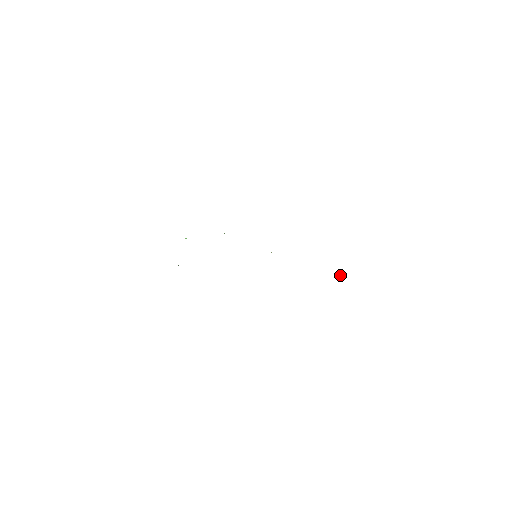
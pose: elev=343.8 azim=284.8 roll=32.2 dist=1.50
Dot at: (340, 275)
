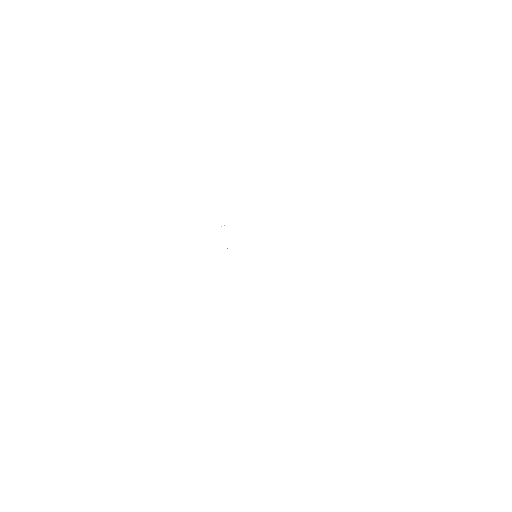
Dot at: occluded
